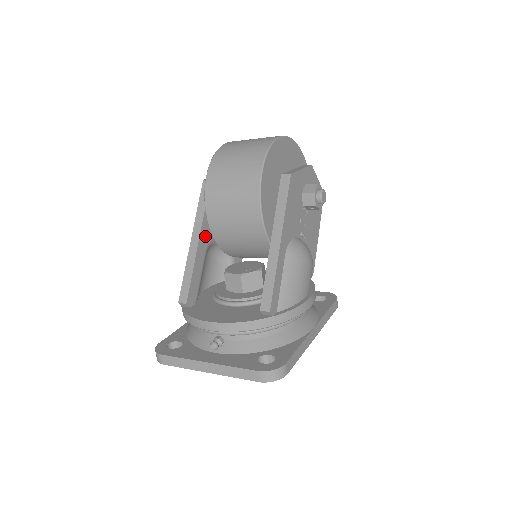
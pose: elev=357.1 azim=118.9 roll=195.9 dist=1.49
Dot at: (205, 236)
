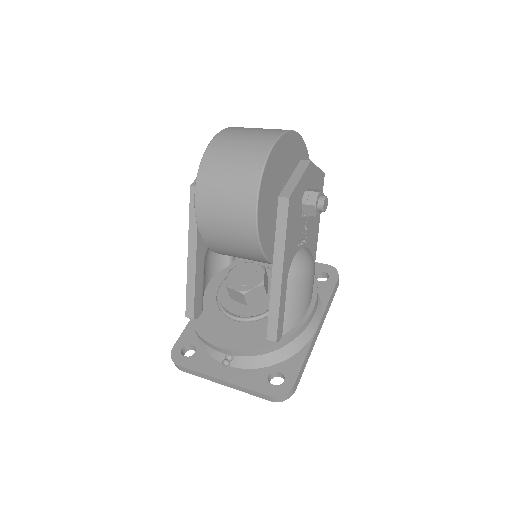
Dot at: (201, 247)
